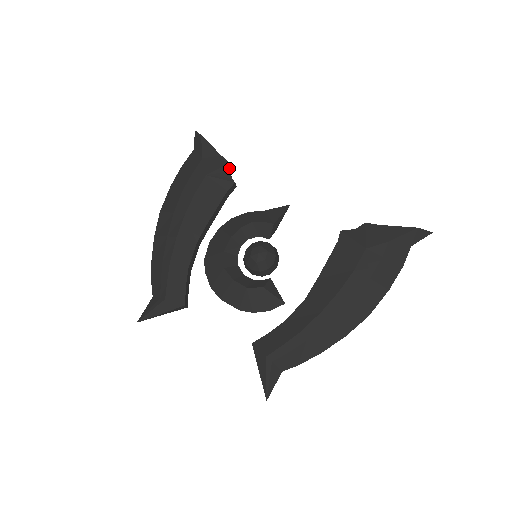
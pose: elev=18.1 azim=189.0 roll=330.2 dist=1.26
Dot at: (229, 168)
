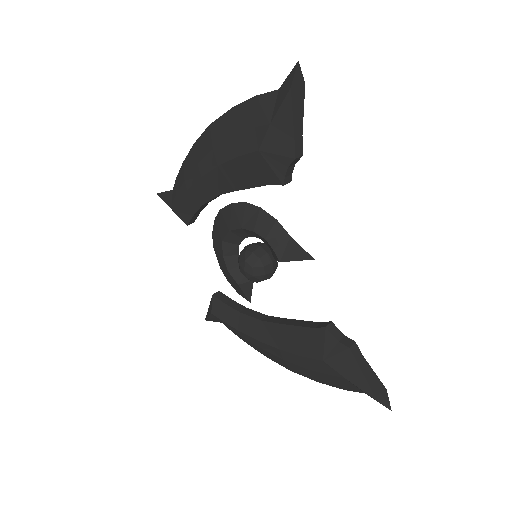
Dot at: (291, 163)
